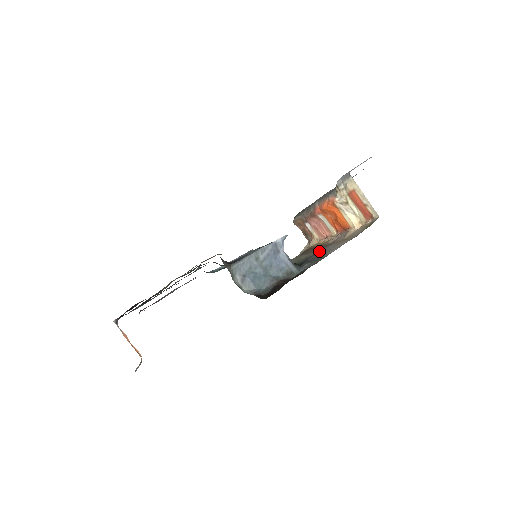
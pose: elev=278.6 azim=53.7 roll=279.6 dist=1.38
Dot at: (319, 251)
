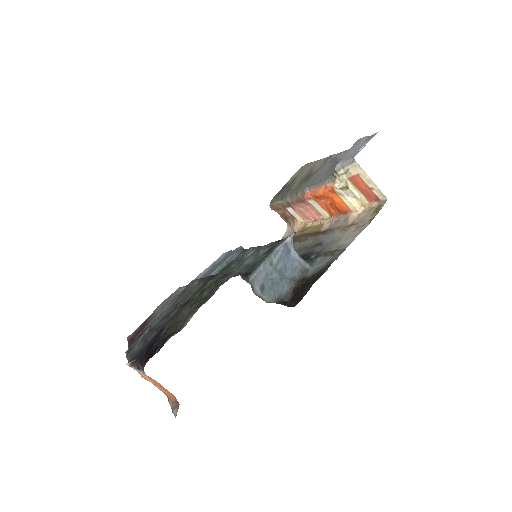
Dot at: (321, 240)
